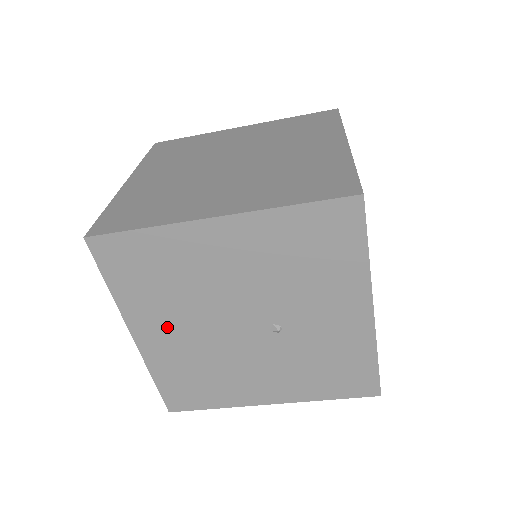
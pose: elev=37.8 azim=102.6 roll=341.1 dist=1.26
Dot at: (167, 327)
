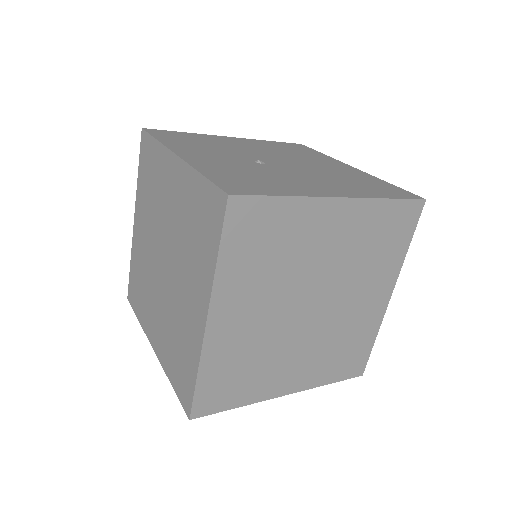
Dot at: occluded
